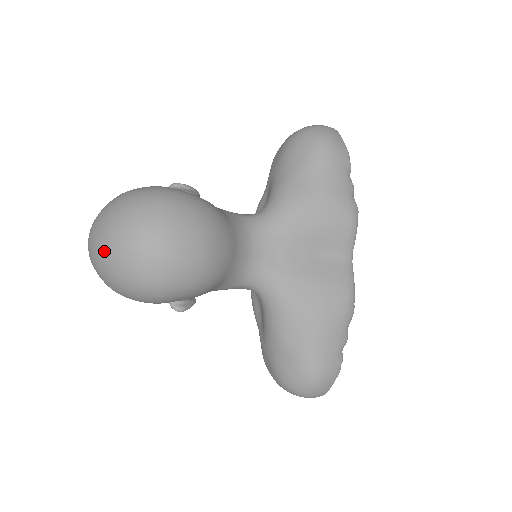
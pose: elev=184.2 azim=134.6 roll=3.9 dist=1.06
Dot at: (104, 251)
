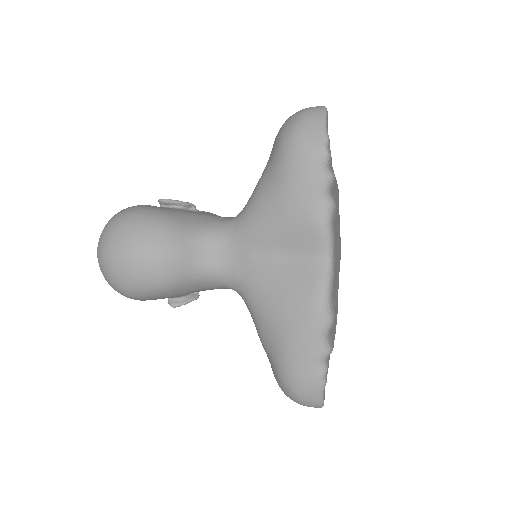
Dot at: occluded
